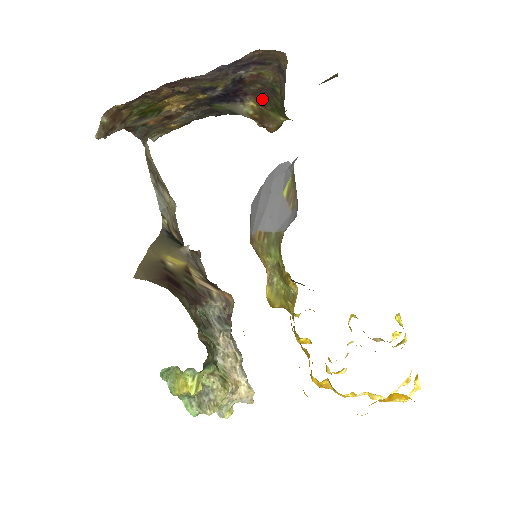
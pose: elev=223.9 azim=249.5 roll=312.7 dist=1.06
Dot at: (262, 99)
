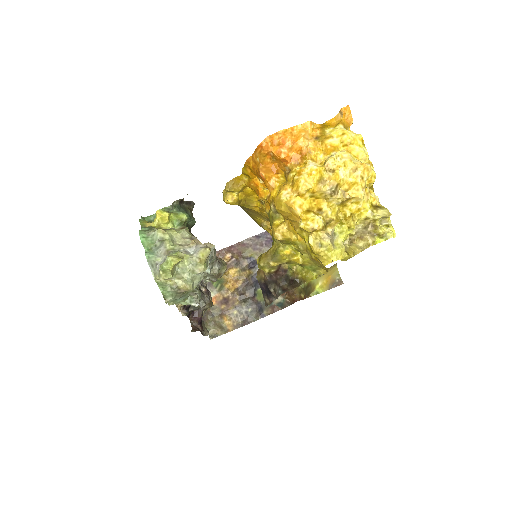
Dot at: occluded
